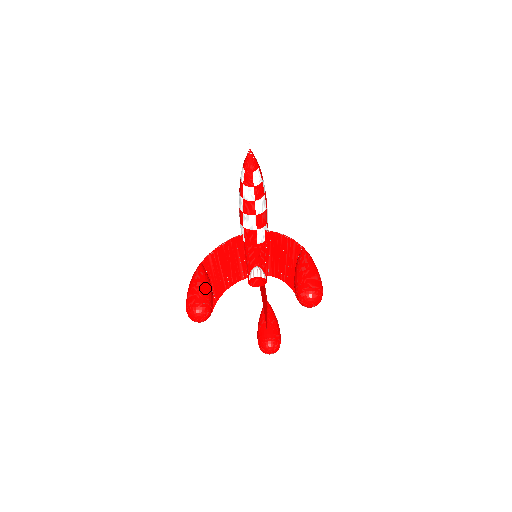
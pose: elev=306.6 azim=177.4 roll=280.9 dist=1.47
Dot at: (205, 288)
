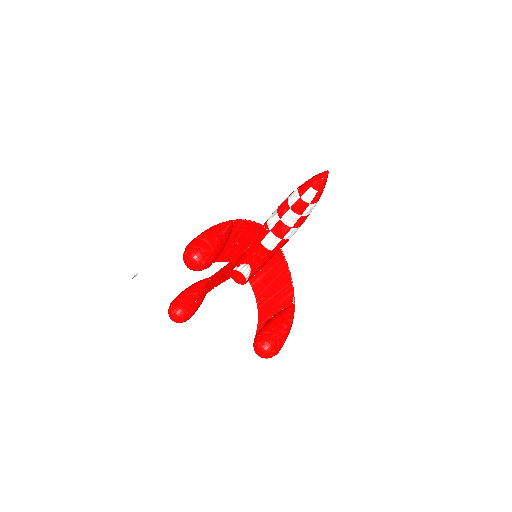
Dot at: (221, 250)
